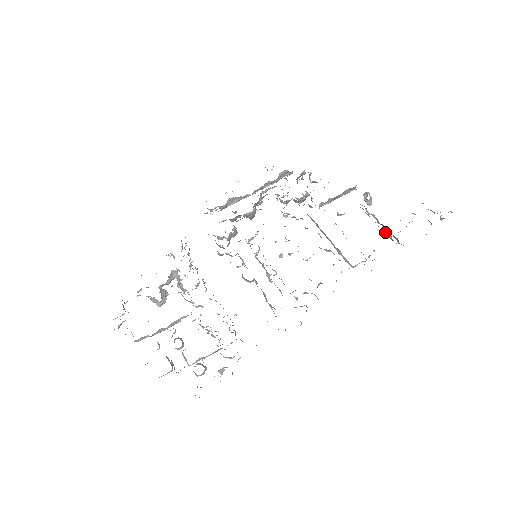
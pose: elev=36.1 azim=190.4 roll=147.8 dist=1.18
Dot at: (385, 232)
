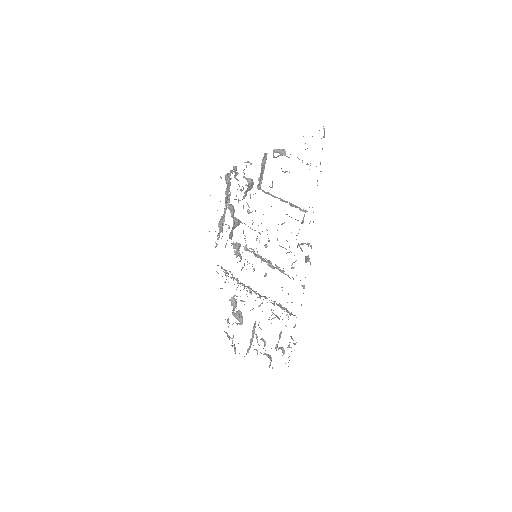
Dot at: occluded
